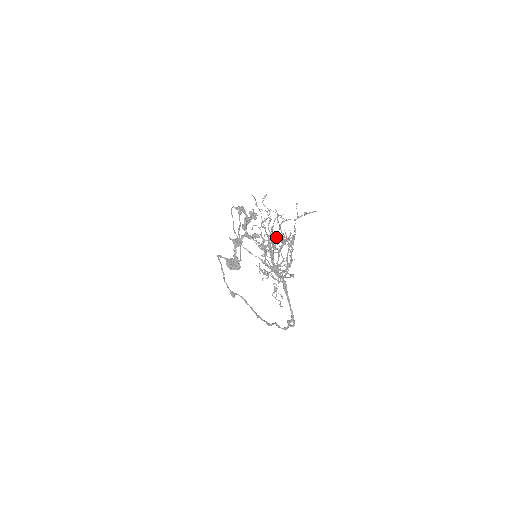
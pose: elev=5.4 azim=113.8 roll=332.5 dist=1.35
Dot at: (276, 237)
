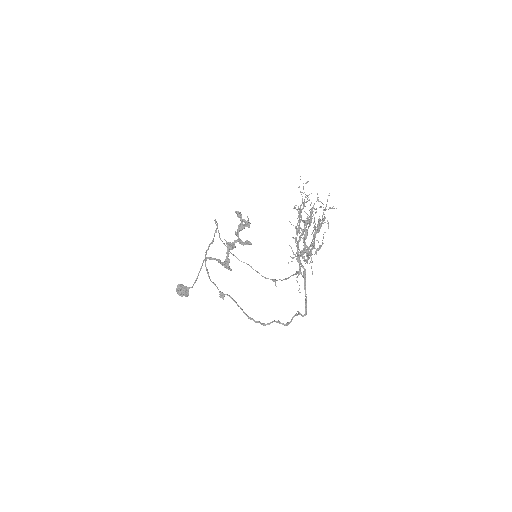
Dot at: (311, 220)
